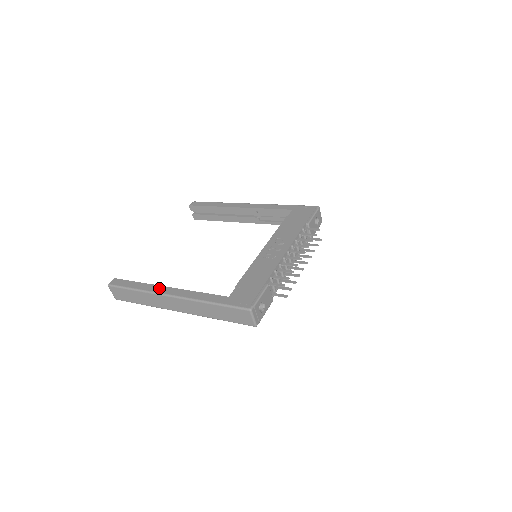
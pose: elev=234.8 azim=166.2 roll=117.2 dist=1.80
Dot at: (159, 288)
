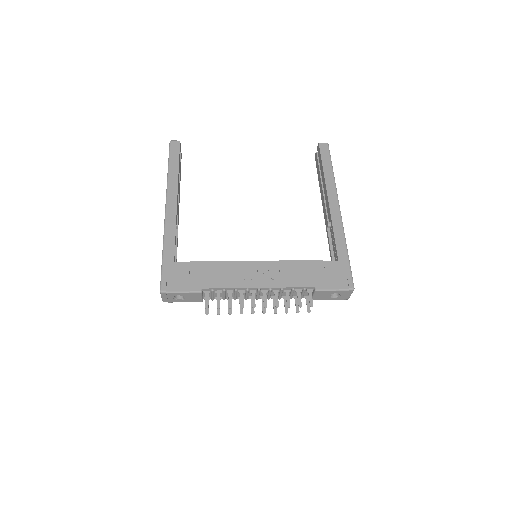
Dot at: (174, 190)
